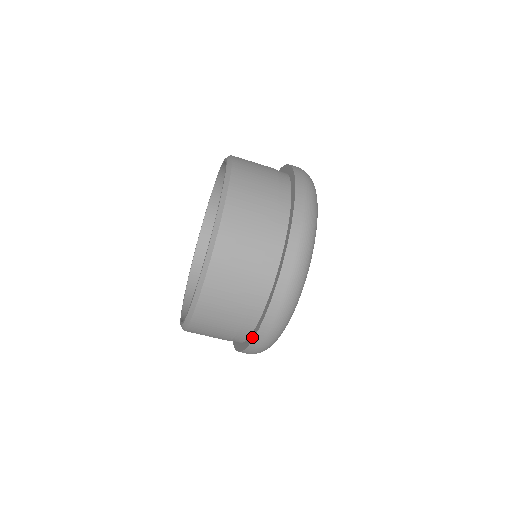
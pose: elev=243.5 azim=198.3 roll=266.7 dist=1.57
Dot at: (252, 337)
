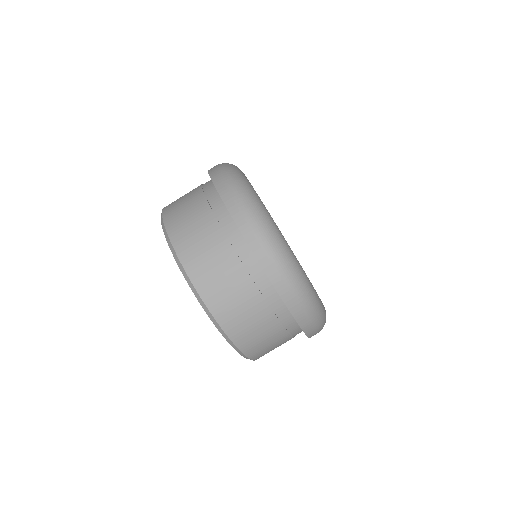
Dot at: (259, 264)
